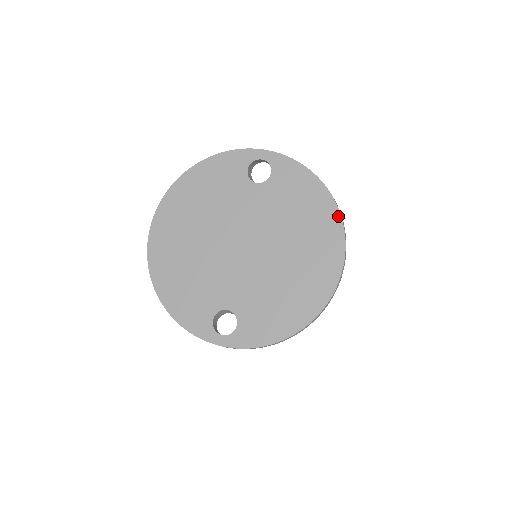
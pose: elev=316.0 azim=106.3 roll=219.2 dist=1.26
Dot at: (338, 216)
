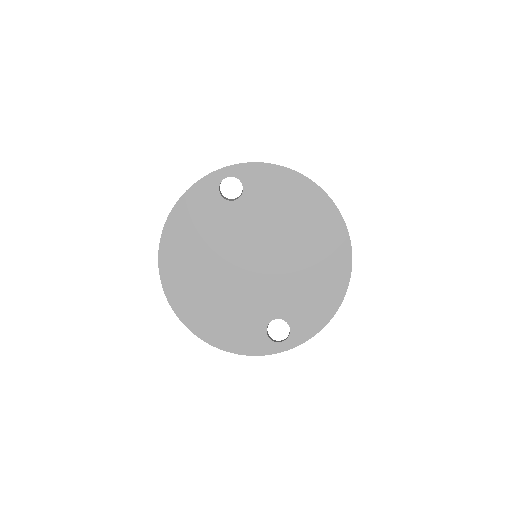
Dot at: (320, 191)
